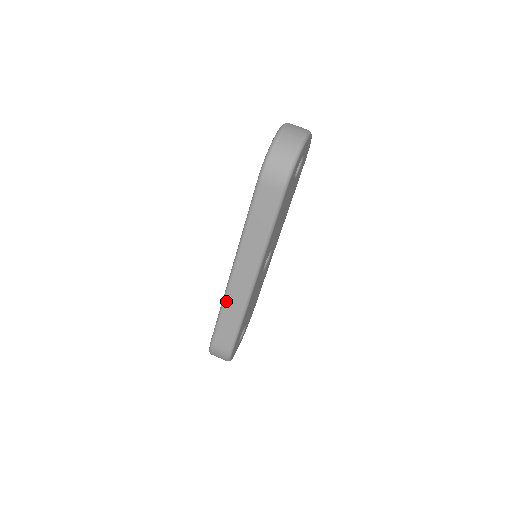
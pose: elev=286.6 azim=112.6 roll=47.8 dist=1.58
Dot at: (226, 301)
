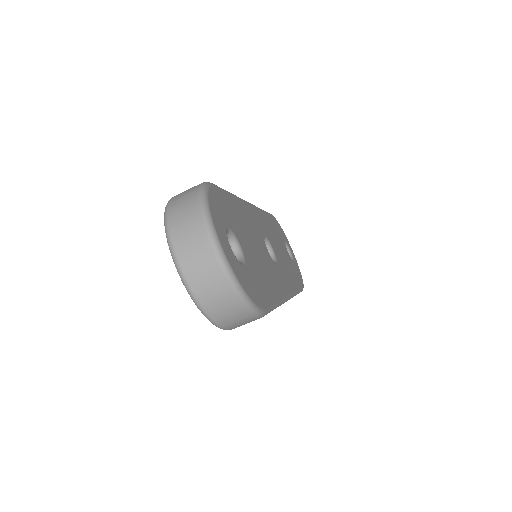
Dot at: occluded
